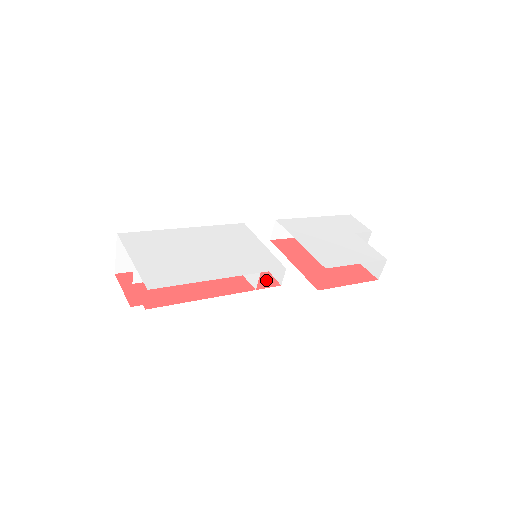
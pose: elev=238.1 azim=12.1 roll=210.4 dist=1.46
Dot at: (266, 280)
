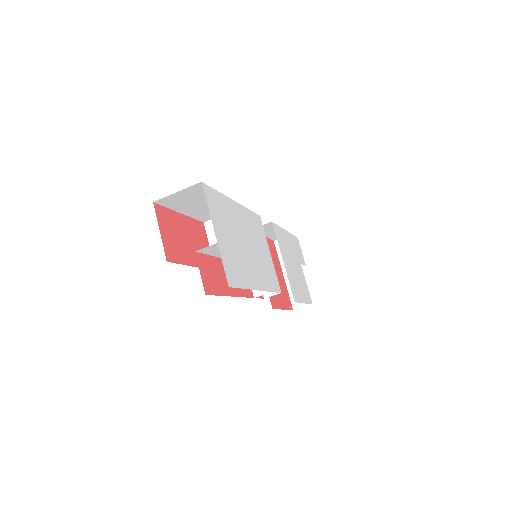
Dot at: occluded
